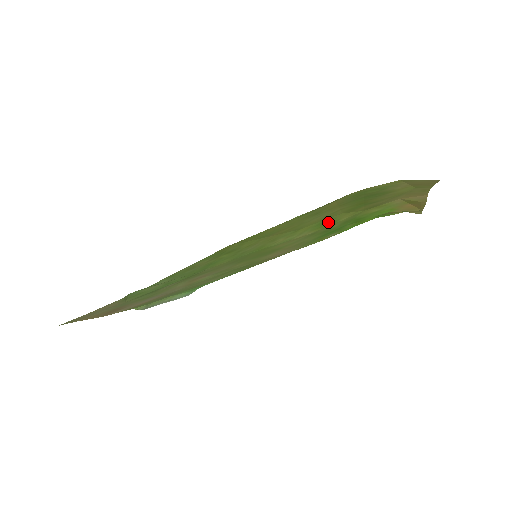
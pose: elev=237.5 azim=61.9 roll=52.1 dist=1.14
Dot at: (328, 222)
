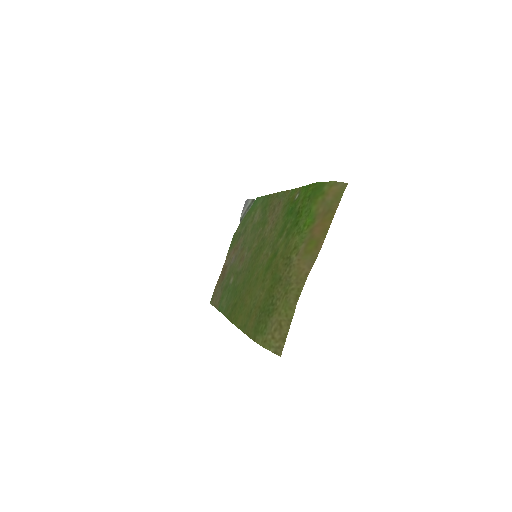
Dot at: (271, 263)
